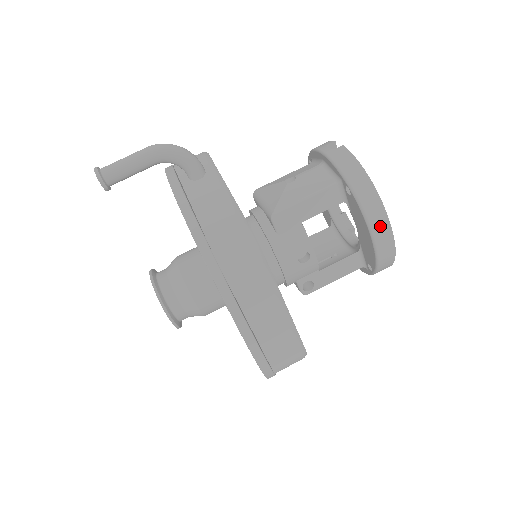
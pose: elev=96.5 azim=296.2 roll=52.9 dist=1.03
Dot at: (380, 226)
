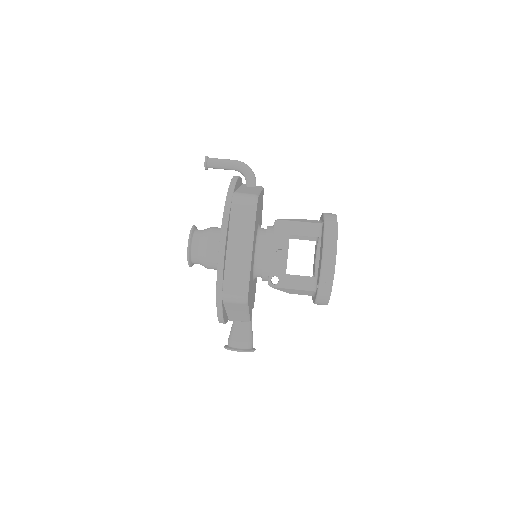
Dot at: (330, 248)
